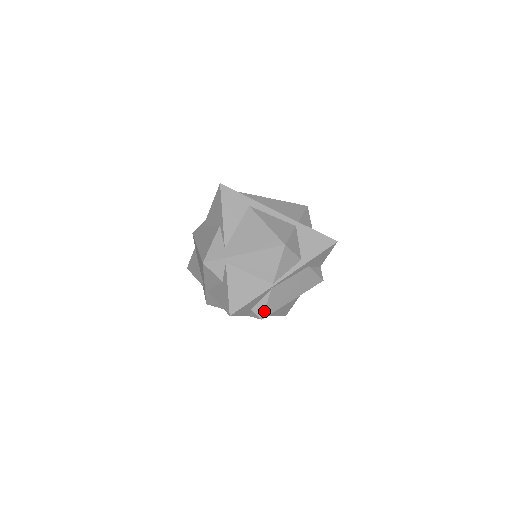
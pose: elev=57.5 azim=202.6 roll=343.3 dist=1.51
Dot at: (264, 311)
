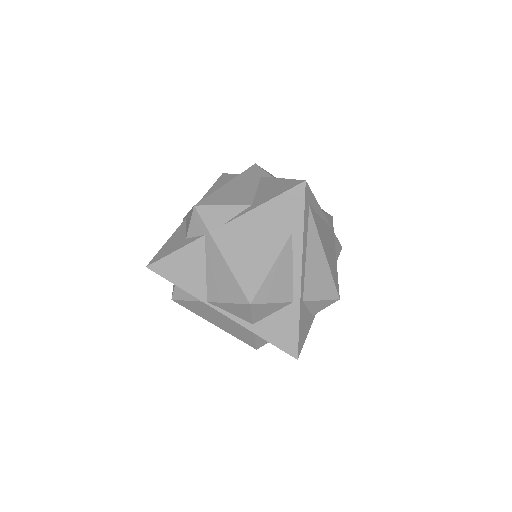
Dot at: (180, 300)
